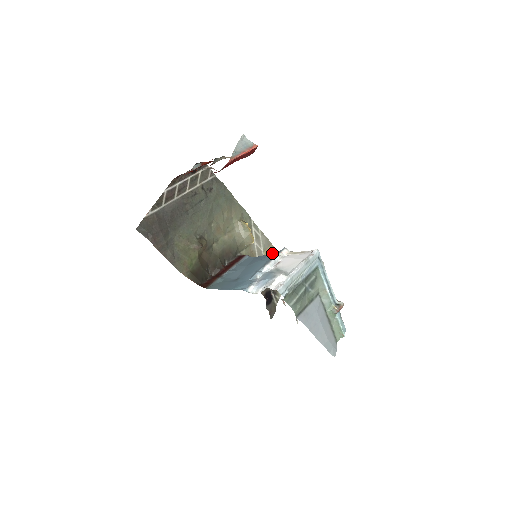
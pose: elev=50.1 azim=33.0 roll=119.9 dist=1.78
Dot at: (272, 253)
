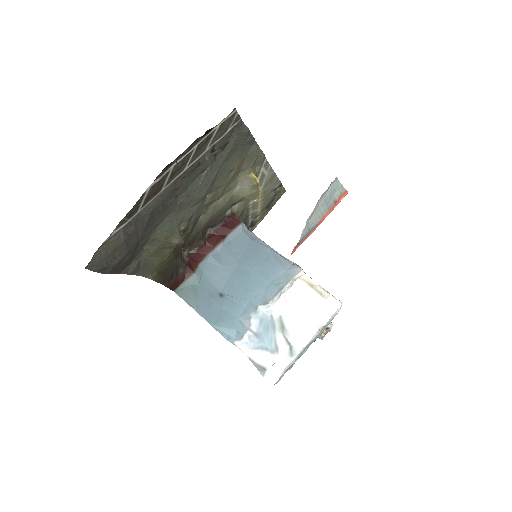
Dot at: (271, 185)
